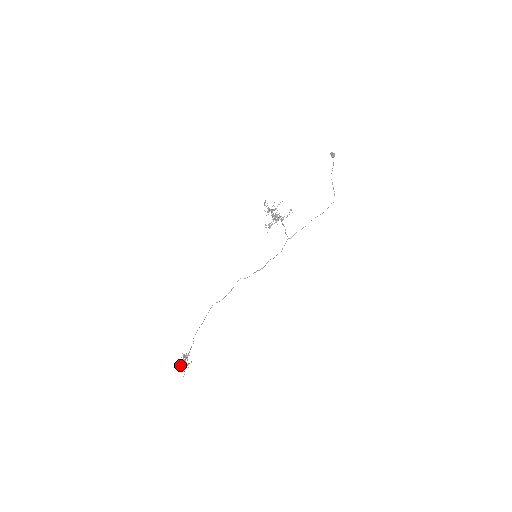
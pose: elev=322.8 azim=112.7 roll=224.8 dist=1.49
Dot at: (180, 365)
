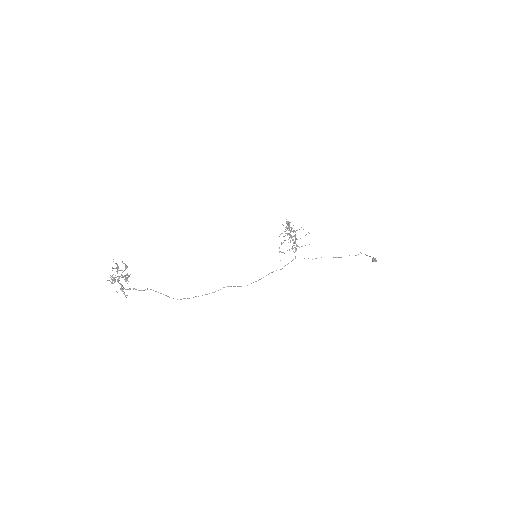
Dot at: (115, 280)
